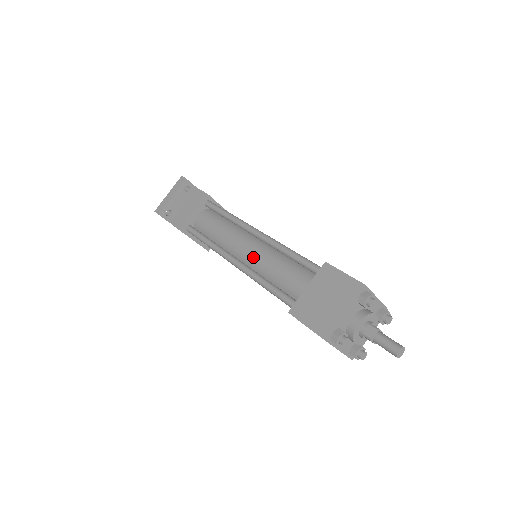
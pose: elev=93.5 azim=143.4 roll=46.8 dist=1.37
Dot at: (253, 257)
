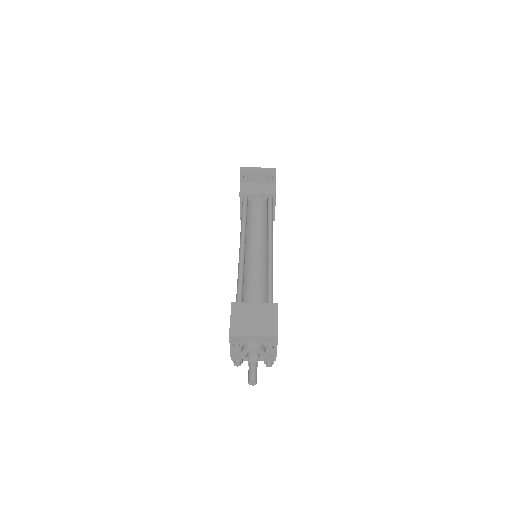
Dot at: (253, 255)
